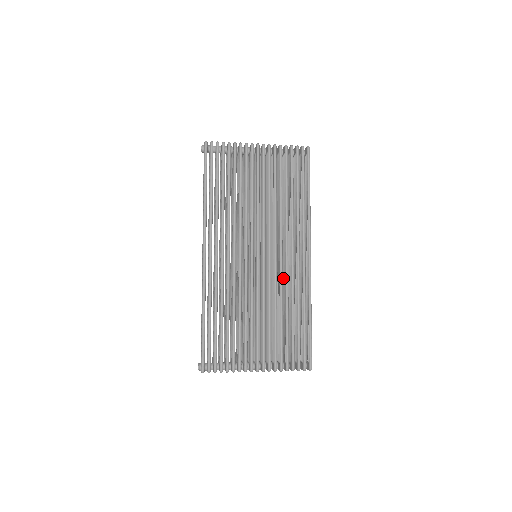
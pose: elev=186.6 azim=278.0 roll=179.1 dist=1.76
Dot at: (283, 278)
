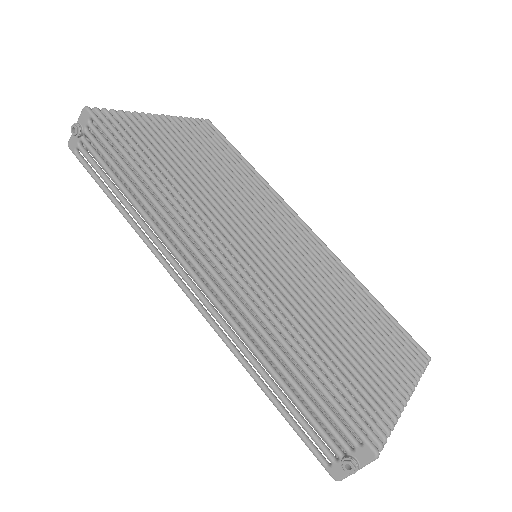
Dot at: occluded
